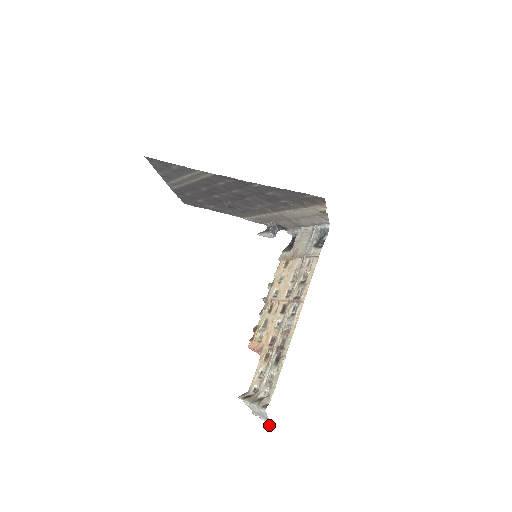
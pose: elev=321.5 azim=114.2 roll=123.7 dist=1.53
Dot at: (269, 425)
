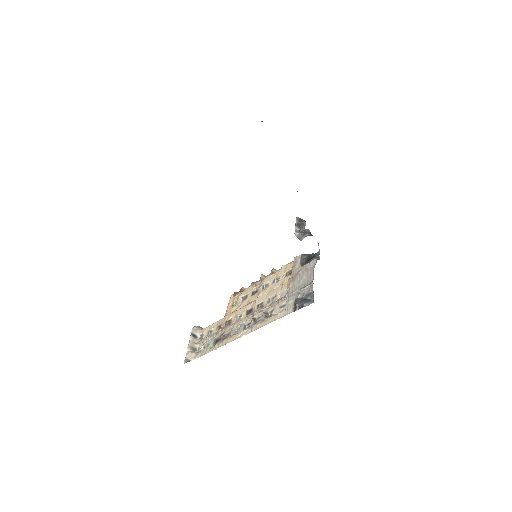
Dot at: occluded
